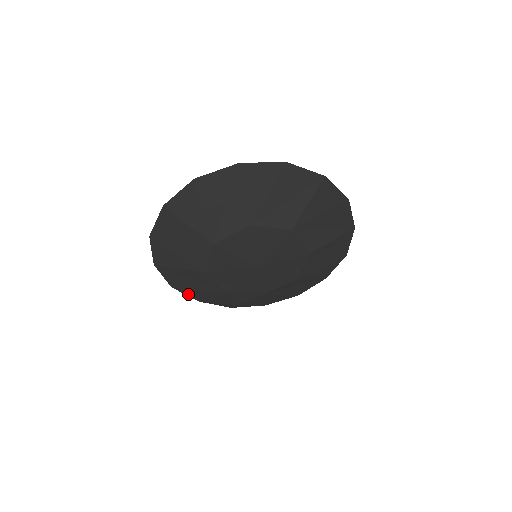
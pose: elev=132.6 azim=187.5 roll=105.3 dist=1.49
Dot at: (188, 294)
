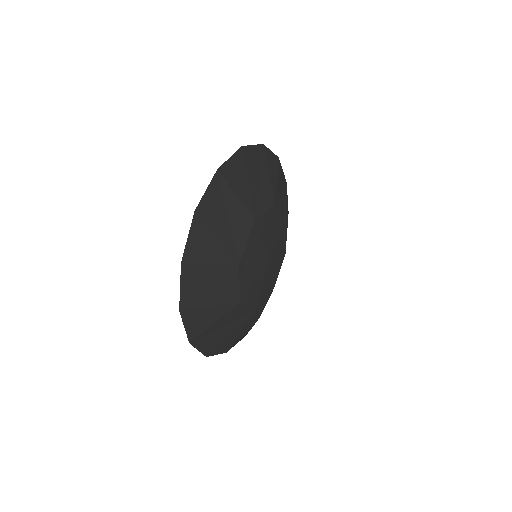
Dot at: (219, 351)
